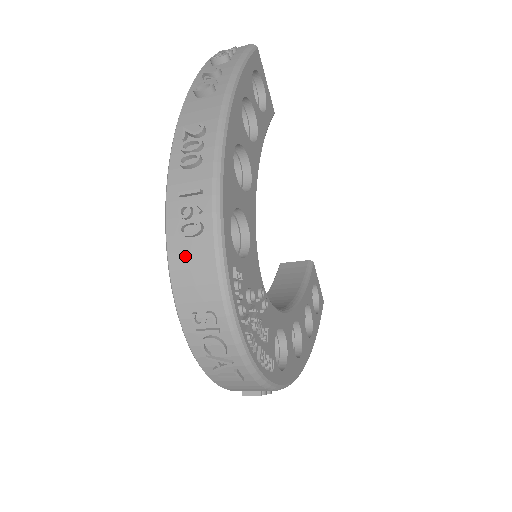
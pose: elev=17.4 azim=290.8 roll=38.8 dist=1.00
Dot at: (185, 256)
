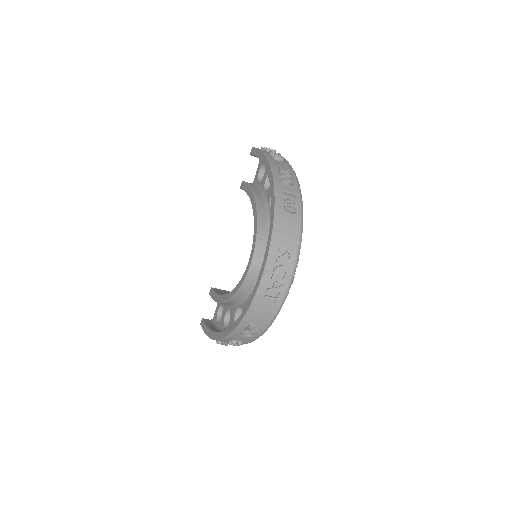
Dot at: (285, 220)
